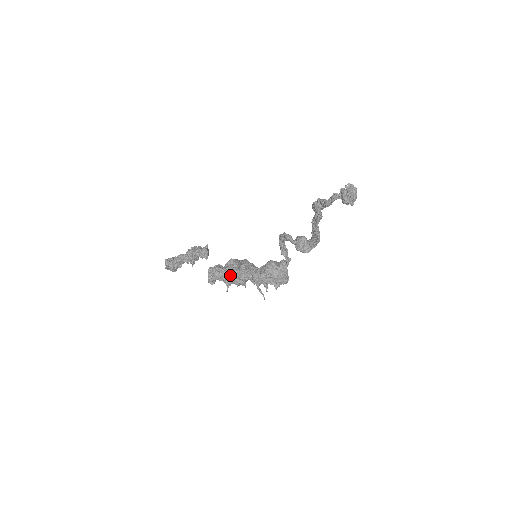
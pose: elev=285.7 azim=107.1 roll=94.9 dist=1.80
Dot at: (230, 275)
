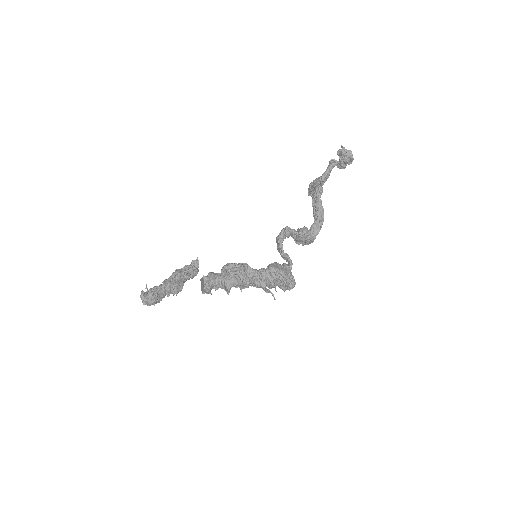
Dot at: (231, 270)
